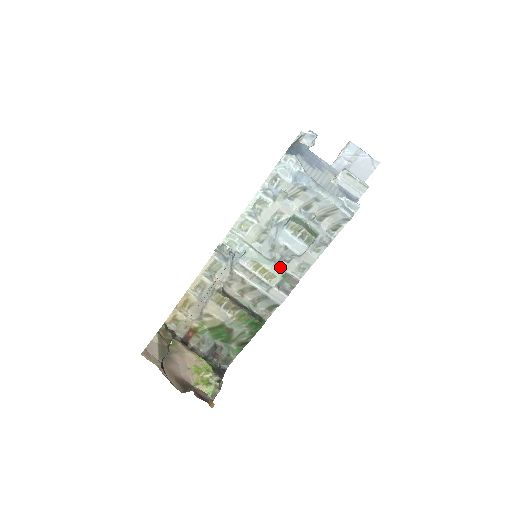
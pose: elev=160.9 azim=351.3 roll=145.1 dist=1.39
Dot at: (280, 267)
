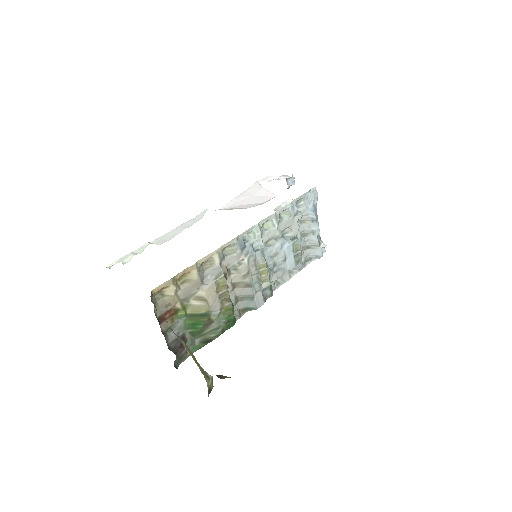
Dot at: (270, 274)
